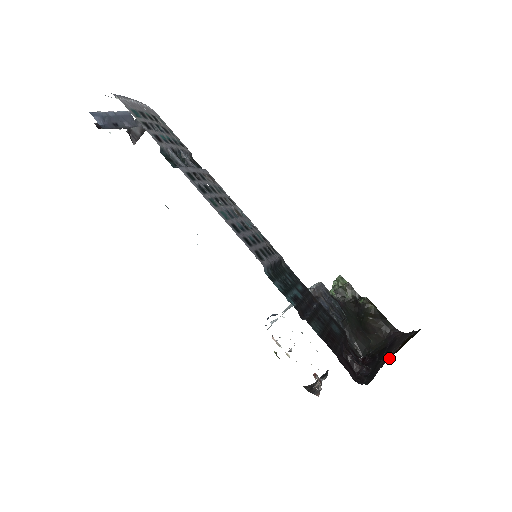
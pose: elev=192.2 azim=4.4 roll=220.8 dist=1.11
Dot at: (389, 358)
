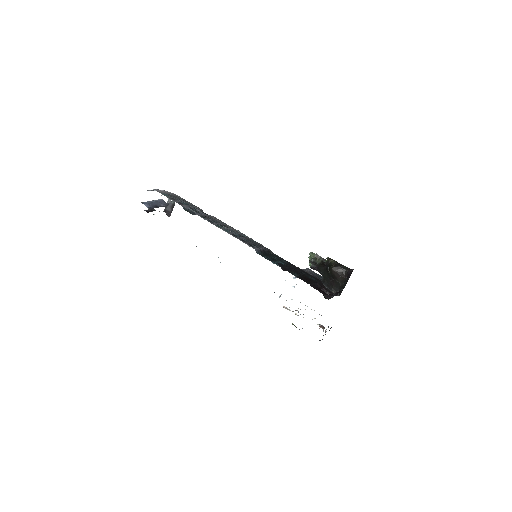
Dot at: occluded
